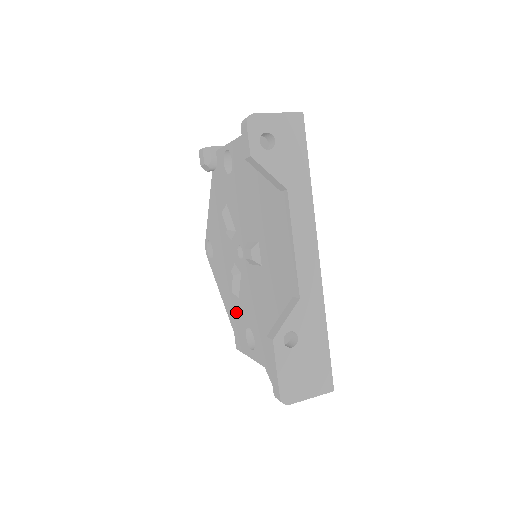
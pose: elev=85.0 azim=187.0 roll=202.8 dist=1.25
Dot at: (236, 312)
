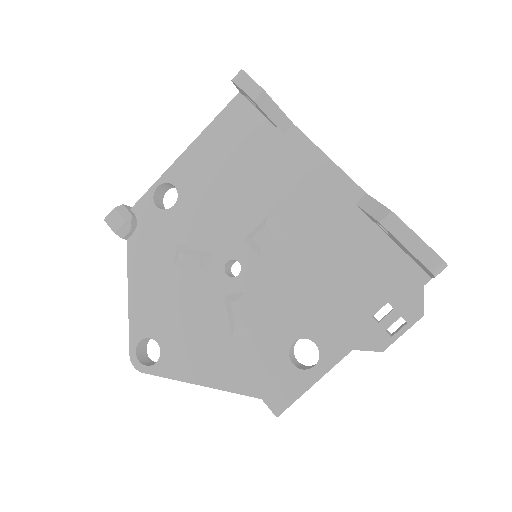
Dot at: (255, 359)
